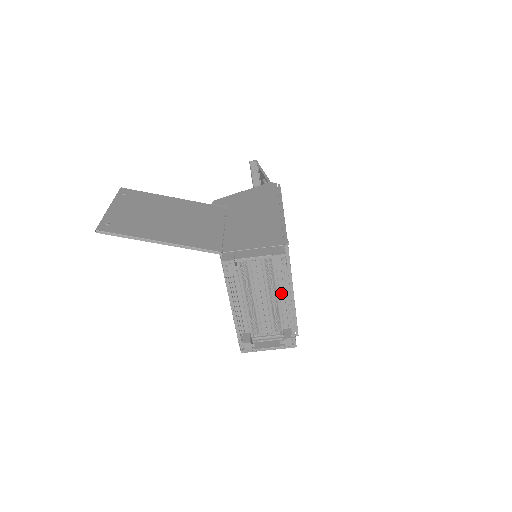
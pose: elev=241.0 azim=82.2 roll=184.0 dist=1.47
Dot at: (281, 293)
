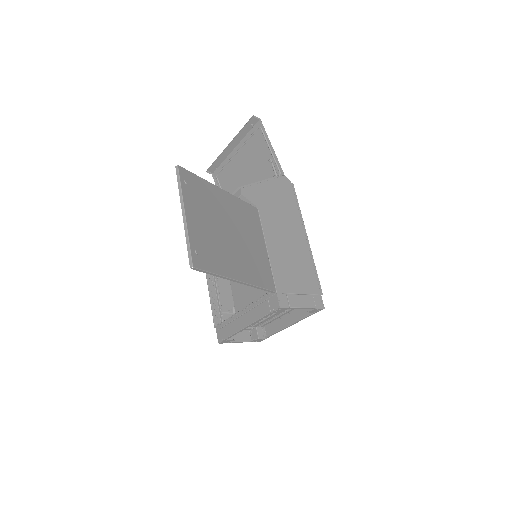
Dot at: occluded
